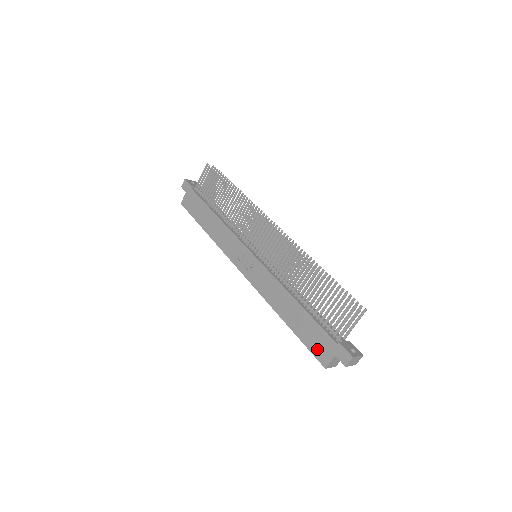
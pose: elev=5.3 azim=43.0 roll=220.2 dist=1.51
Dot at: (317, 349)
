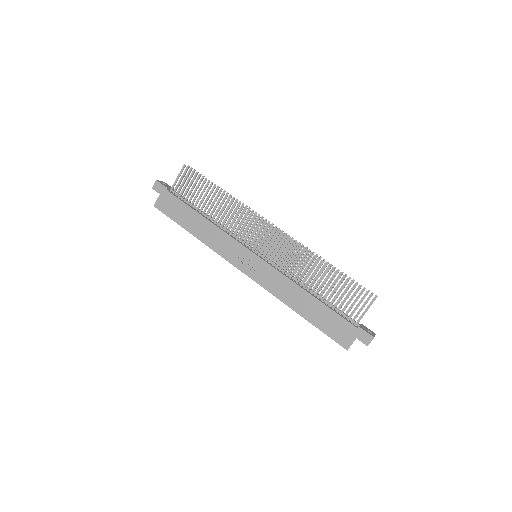
Dot at: (337, 335)
